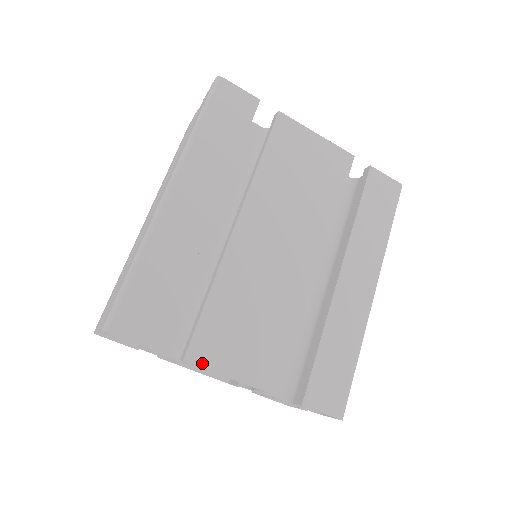
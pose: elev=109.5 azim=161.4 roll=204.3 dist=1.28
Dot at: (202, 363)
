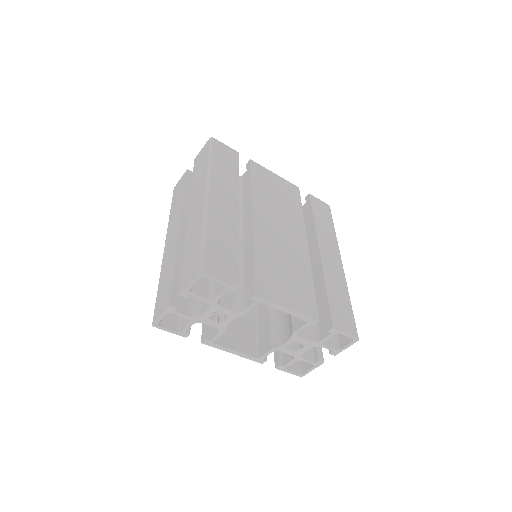
Dot at: (266, 297)
